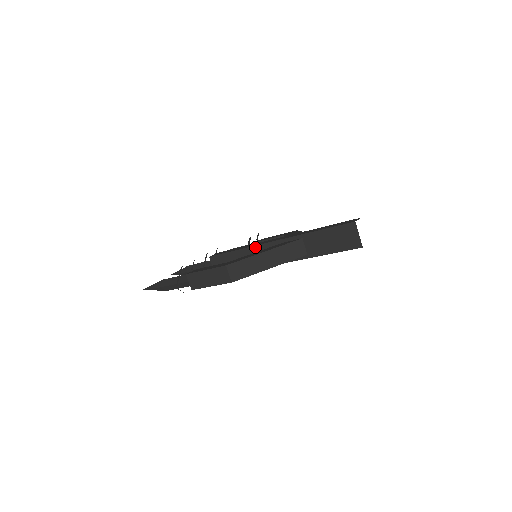
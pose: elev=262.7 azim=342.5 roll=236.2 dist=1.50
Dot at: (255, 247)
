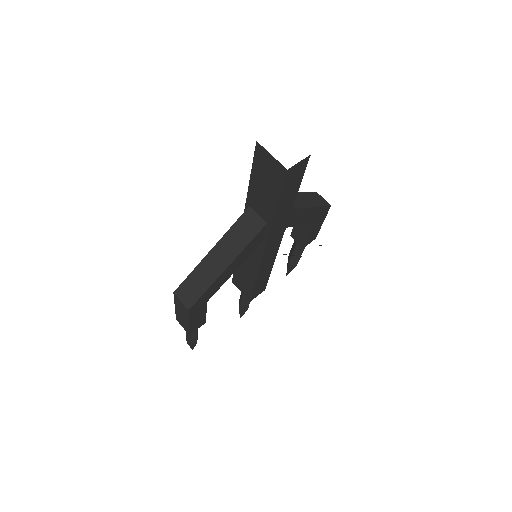
Dot at: occluded
